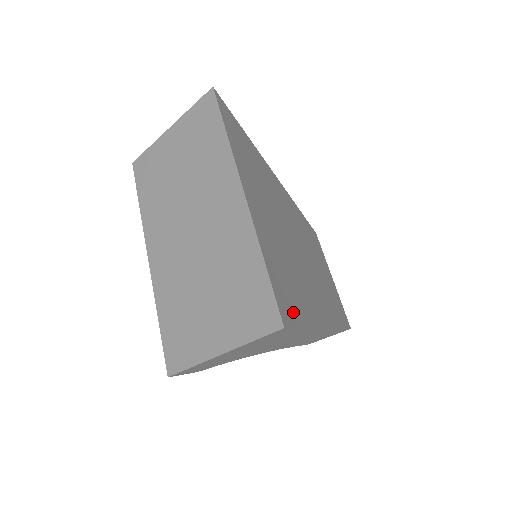
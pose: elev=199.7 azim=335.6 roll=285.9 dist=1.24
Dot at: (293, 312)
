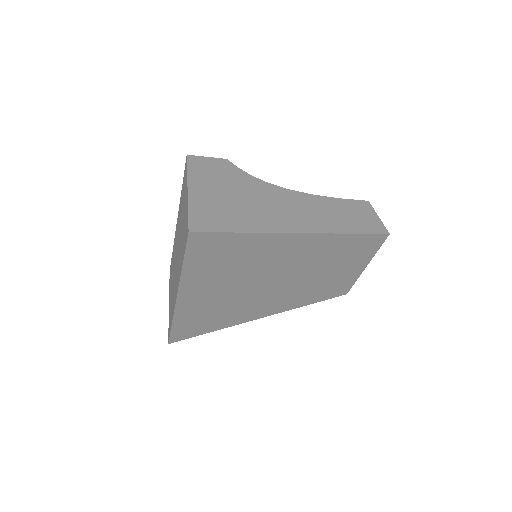
Dot at: (194, 333)
